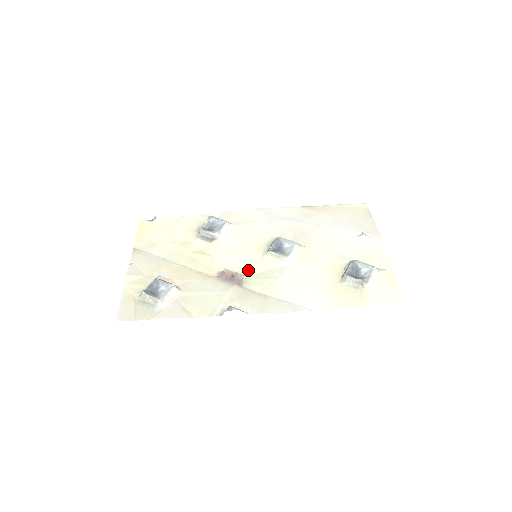
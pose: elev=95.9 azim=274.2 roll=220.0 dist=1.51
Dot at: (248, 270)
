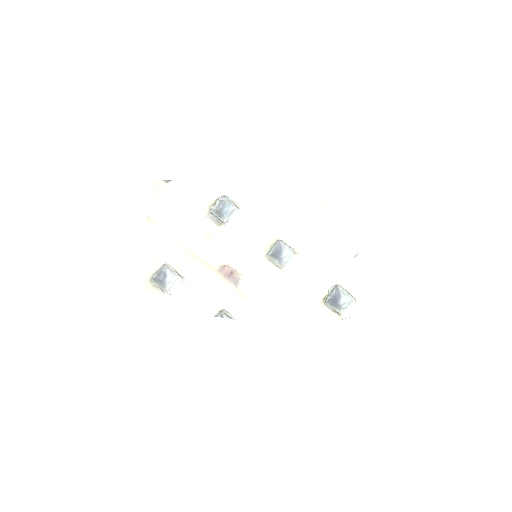
Dot at: (246, 270)
